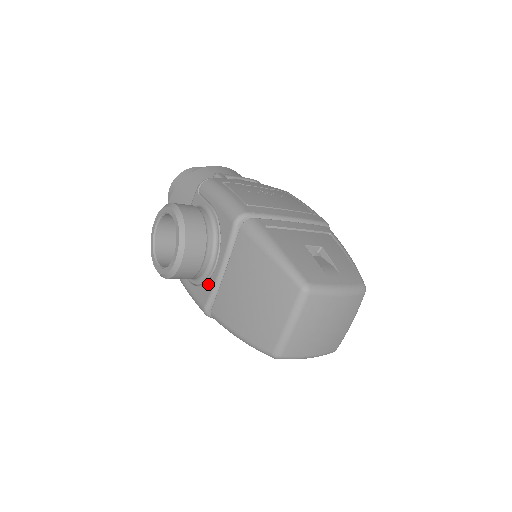
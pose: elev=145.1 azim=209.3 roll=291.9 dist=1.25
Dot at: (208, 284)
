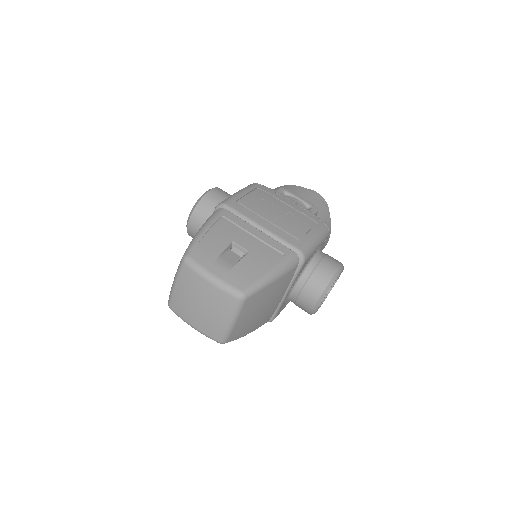
Dot at: occluded
